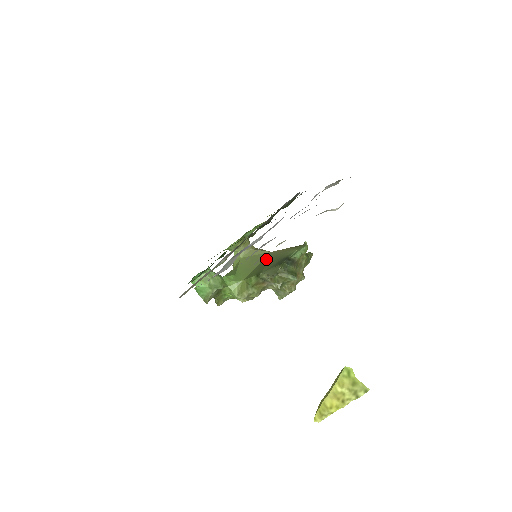
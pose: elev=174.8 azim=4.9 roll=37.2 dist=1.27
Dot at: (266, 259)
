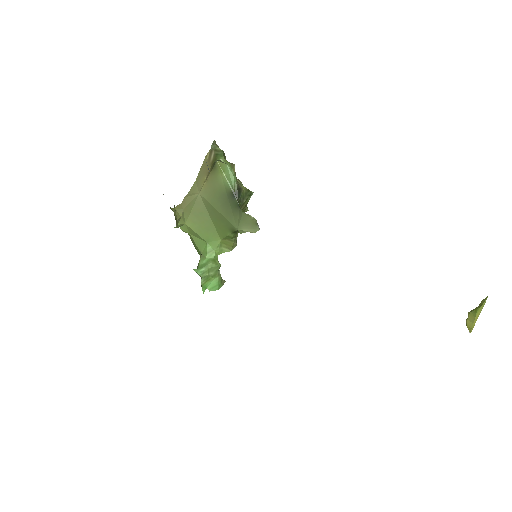
Dot at: (211, 207)
